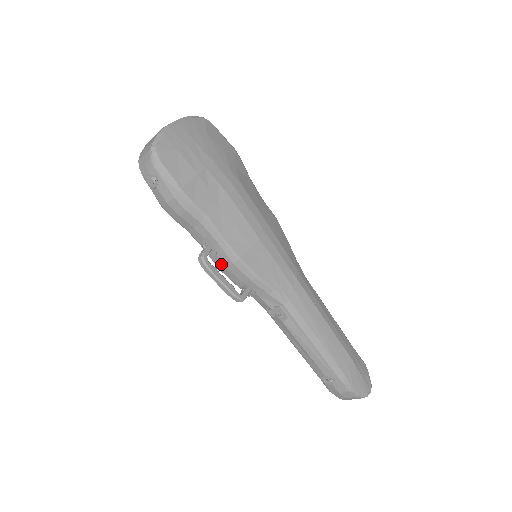
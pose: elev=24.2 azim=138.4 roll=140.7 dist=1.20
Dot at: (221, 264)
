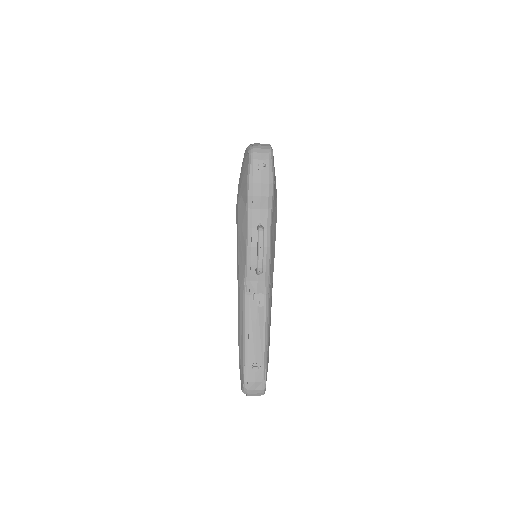
Dot at: occluded
